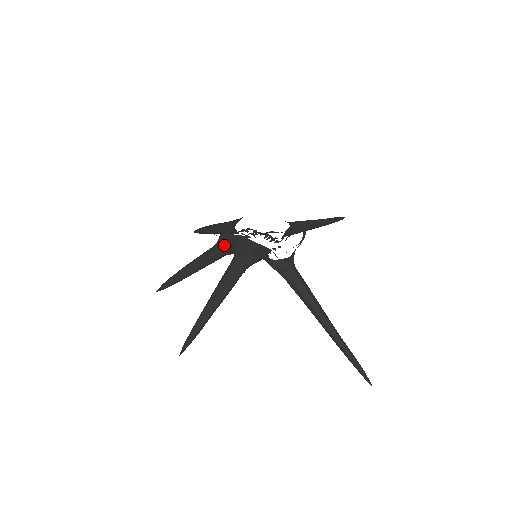
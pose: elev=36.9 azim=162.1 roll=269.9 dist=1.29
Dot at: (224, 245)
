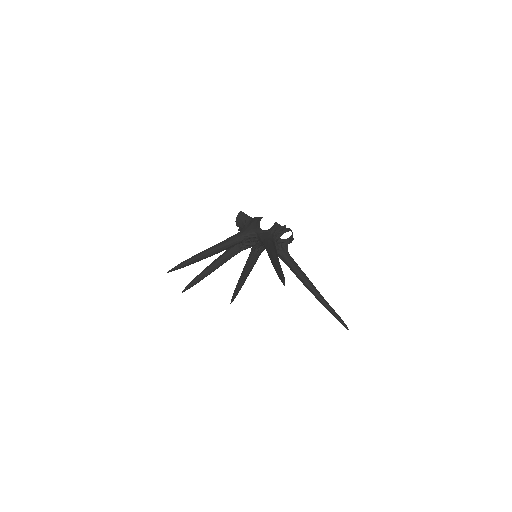
Dot at: occluded
